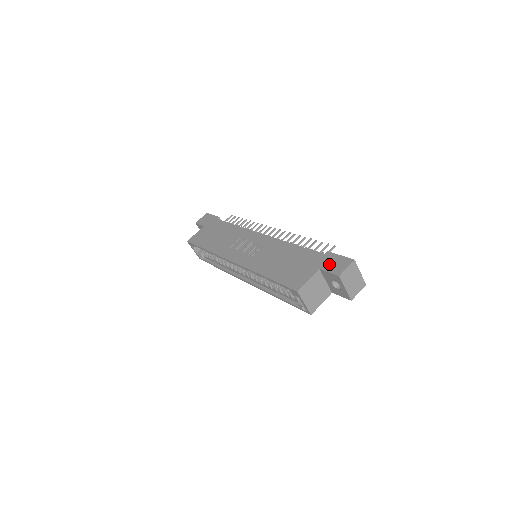
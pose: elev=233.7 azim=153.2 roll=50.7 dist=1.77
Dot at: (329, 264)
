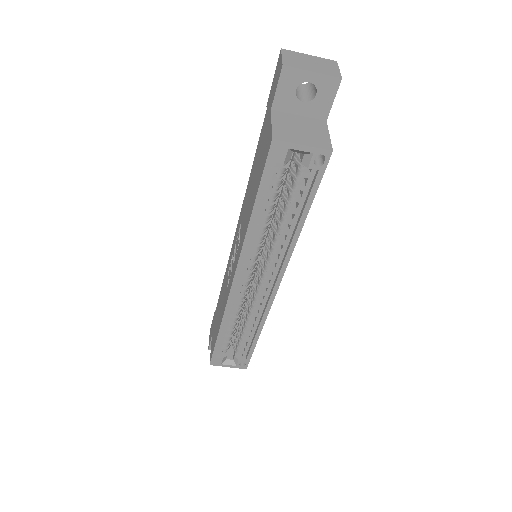
Dot at: (272, 93)
